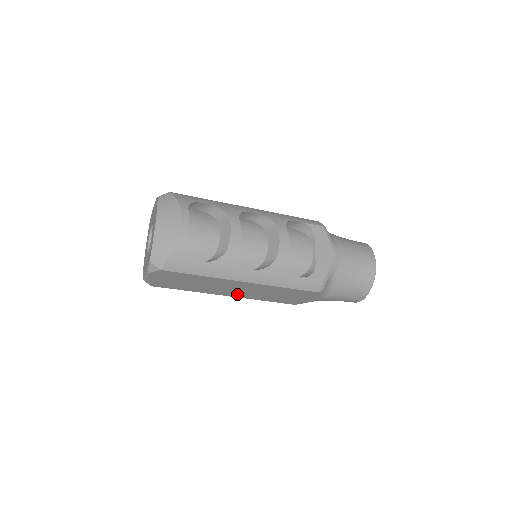
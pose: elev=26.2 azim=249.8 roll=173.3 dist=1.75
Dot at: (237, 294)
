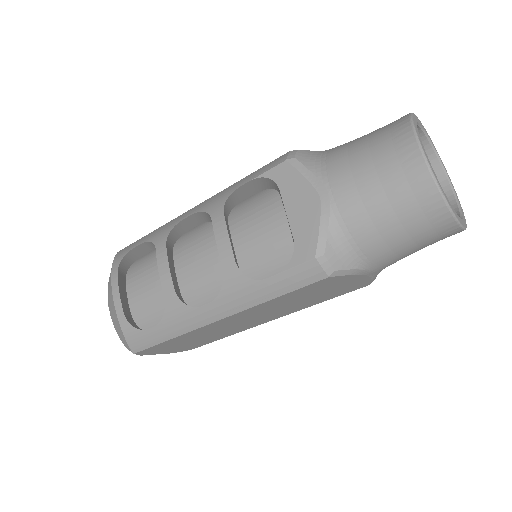
Dot at: (269, 318)
